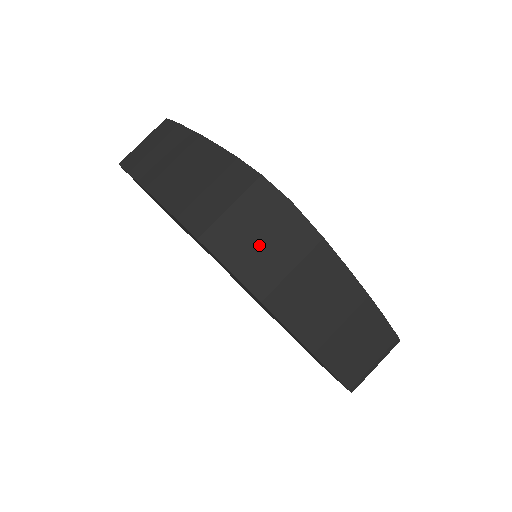
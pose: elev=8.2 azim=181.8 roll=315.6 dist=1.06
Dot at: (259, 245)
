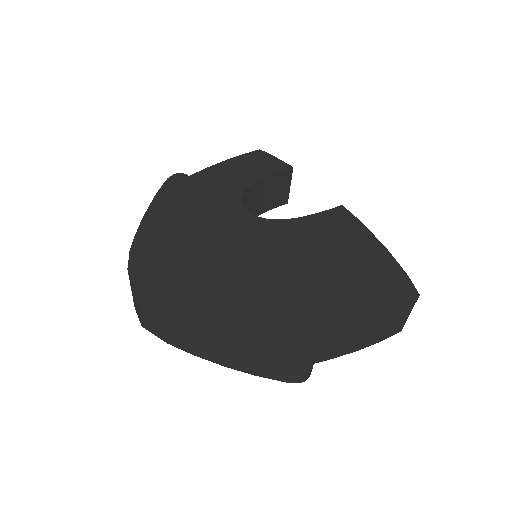
Dot at: (143, 314)
